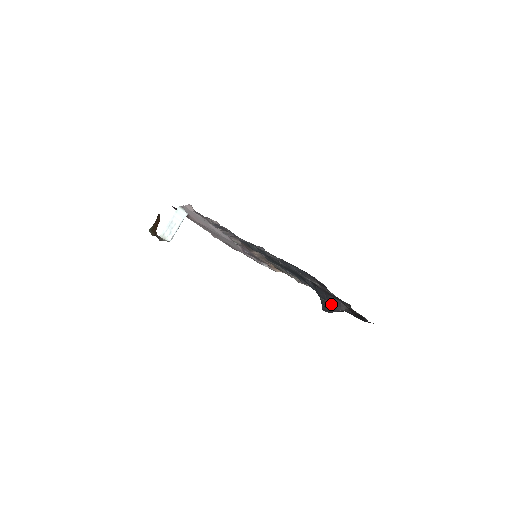
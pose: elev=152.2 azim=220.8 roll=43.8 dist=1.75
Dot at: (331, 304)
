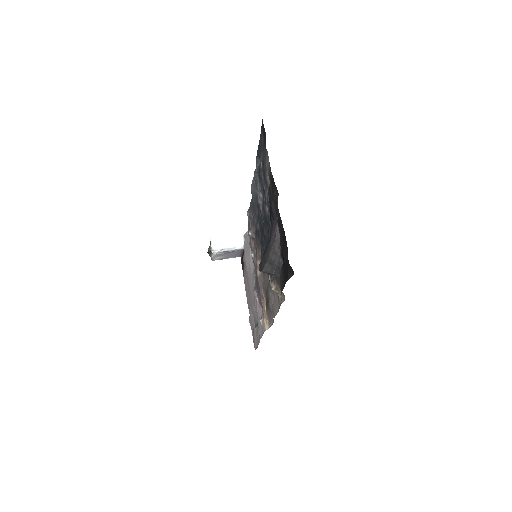
Dot at: (269, 243)
